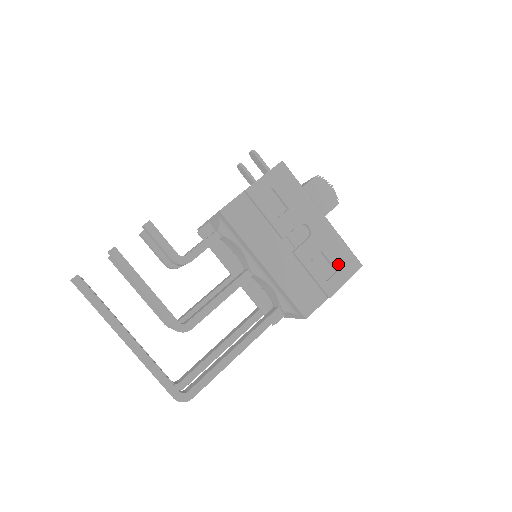
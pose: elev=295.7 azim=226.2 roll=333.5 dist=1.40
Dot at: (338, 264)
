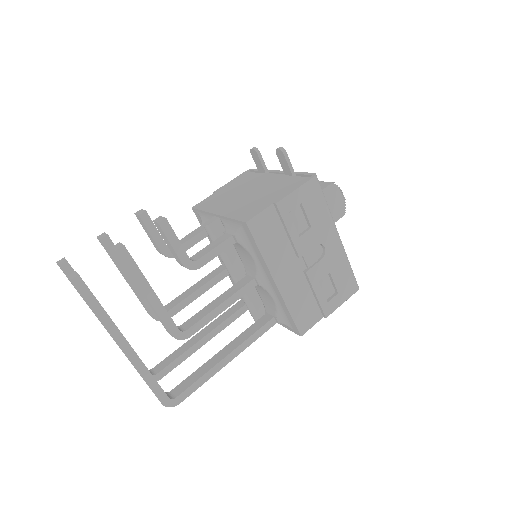
Dot at: (340, 286)
